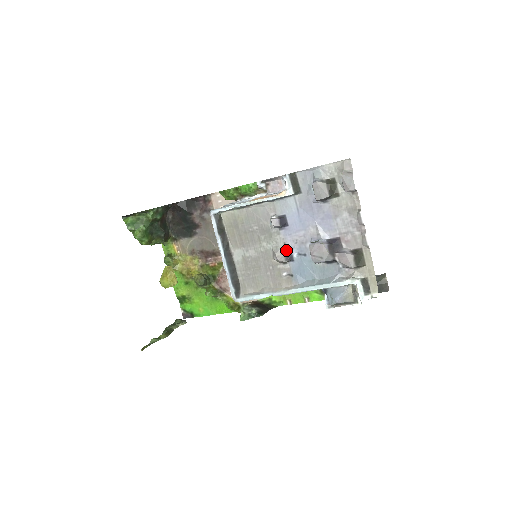
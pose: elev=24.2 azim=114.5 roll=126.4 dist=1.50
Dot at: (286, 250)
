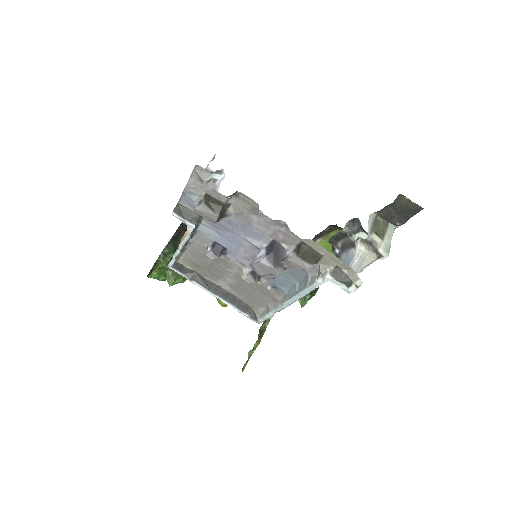
Dot at: (249, 268)
